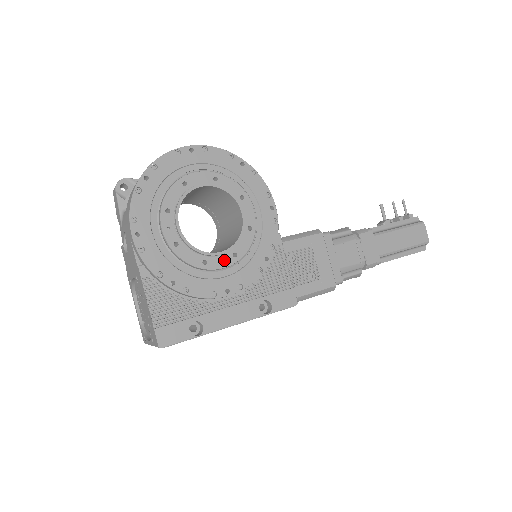
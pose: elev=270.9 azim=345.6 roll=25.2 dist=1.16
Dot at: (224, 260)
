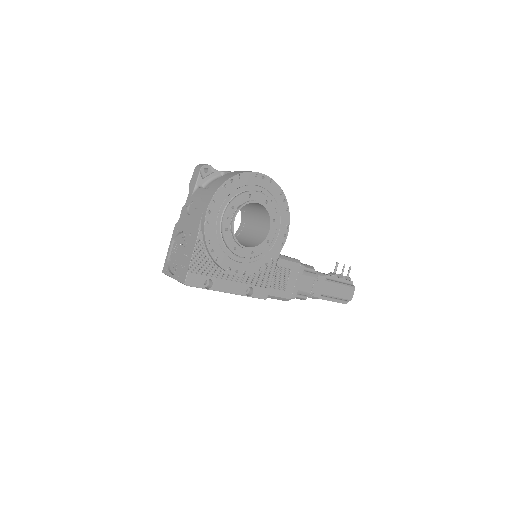
Dot at: (245, 252)
